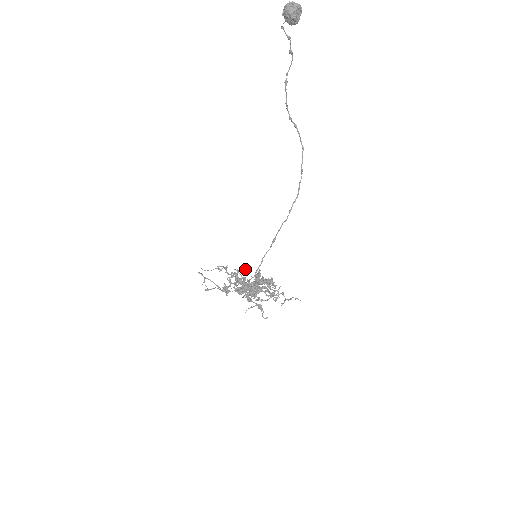
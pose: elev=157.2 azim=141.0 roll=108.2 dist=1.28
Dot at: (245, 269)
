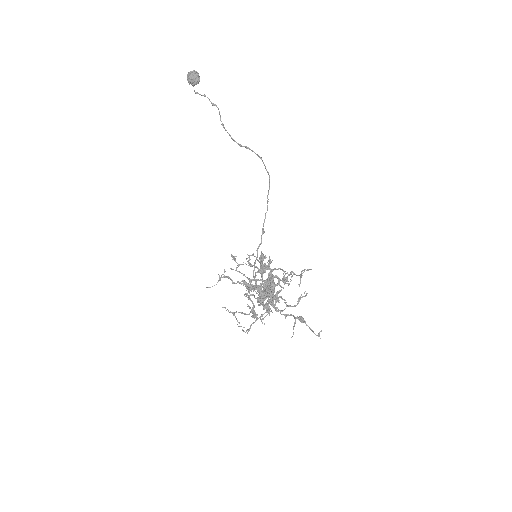
Dot at: (232, 256)
